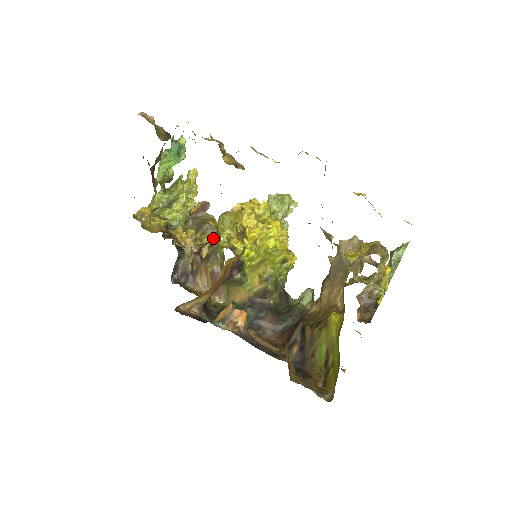
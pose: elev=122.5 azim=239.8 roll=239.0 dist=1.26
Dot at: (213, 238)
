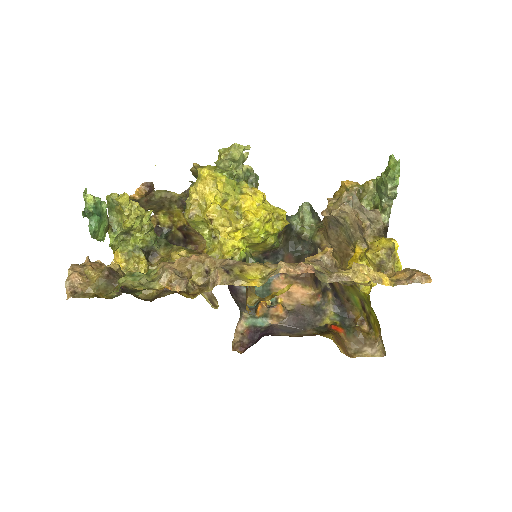
Dot at: (182, 207)
